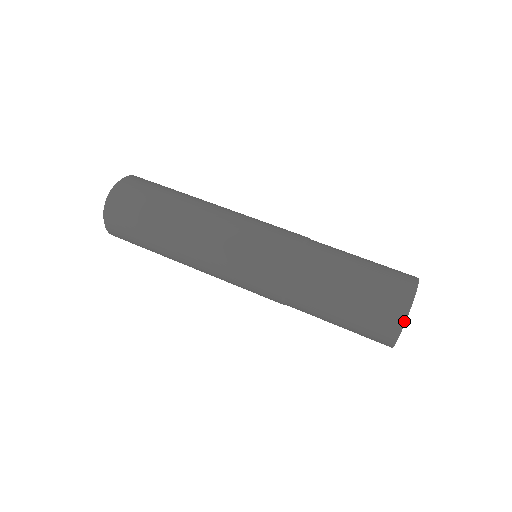
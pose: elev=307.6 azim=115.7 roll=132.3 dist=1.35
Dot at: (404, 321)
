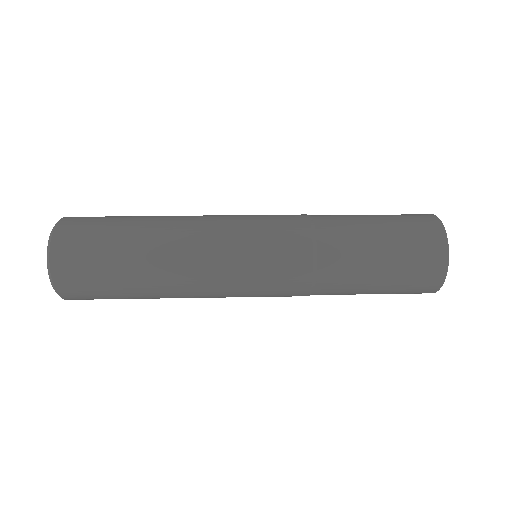
Dot at: (442, 224)
